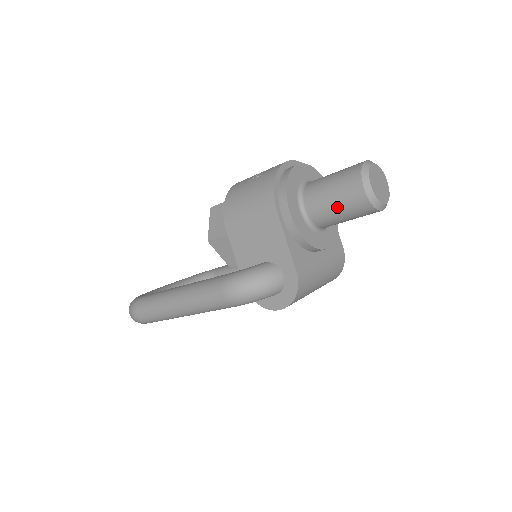
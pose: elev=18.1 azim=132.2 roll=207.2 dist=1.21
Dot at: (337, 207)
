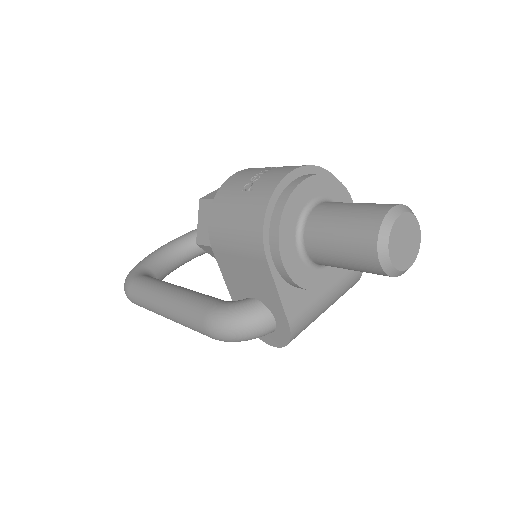
Dot at: (343, 263)
